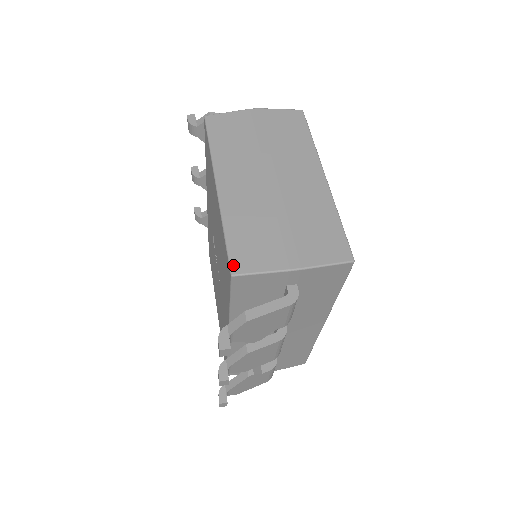
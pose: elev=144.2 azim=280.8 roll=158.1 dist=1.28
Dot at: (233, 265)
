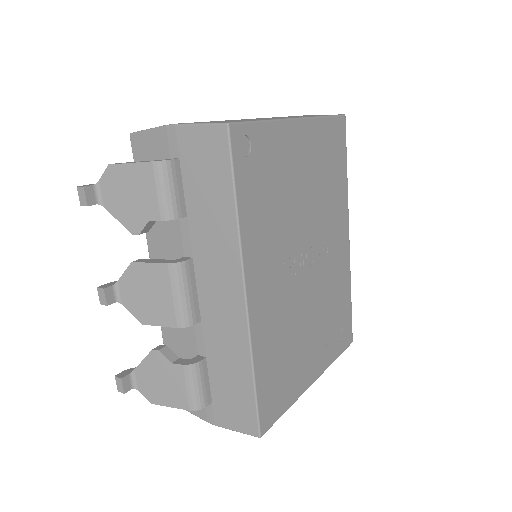
Dot at: occluded
